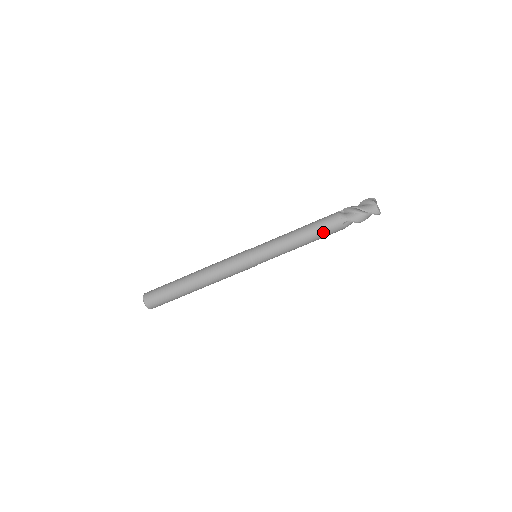
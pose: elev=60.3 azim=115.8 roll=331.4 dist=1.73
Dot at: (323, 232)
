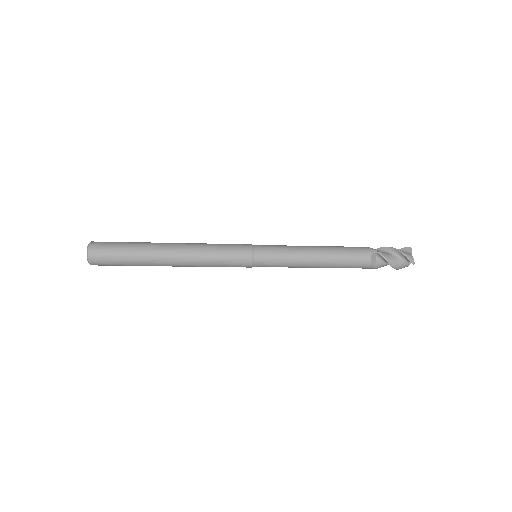
Dot at: occluded
